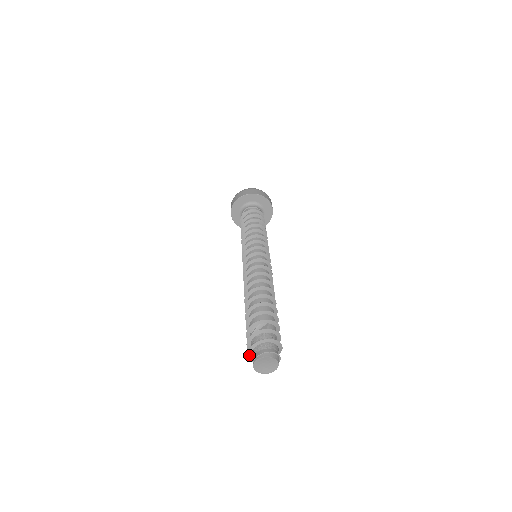
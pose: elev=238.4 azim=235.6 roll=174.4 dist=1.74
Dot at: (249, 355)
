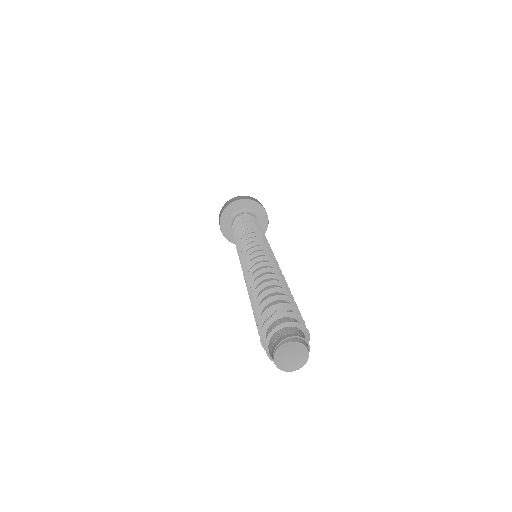
Dot at: (266, 342)
